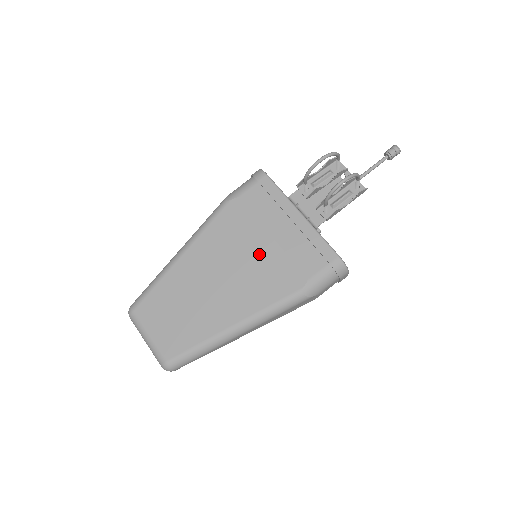
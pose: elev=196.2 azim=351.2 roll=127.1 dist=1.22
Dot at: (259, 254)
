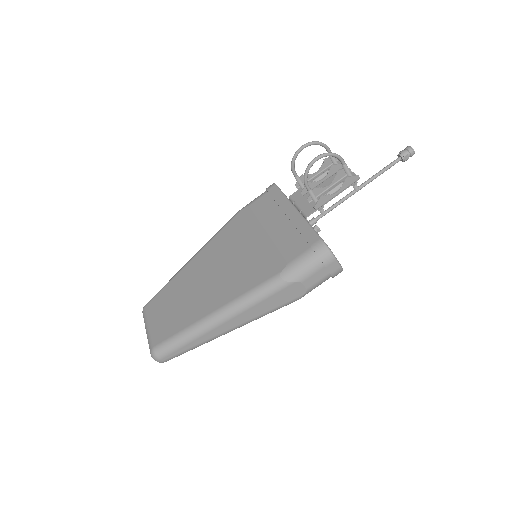
Dot at: (252, 248)
